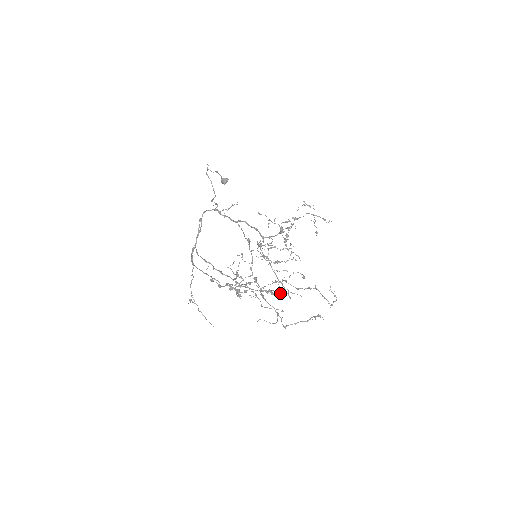
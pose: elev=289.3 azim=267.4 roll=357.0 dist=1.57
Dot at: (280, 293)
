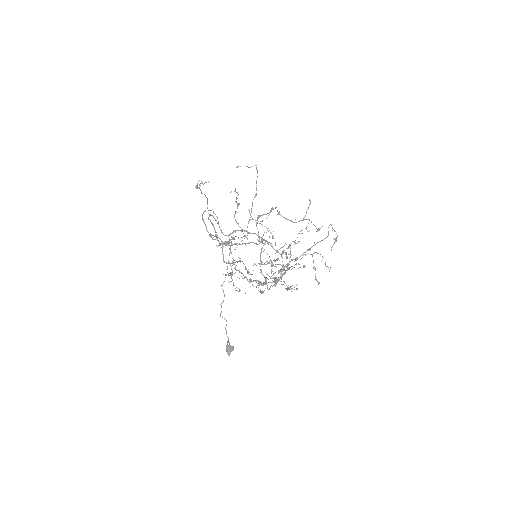
Dot at: (276, 280)
